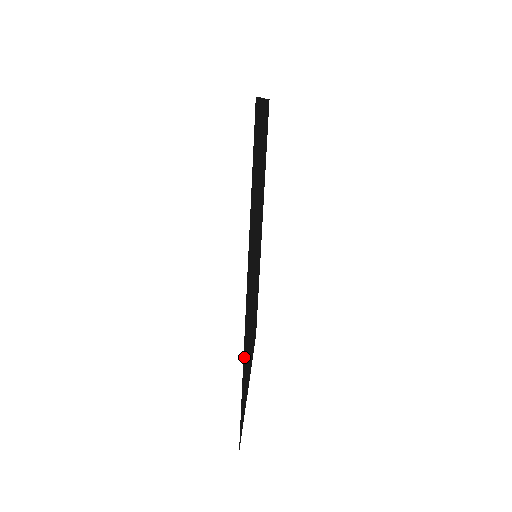
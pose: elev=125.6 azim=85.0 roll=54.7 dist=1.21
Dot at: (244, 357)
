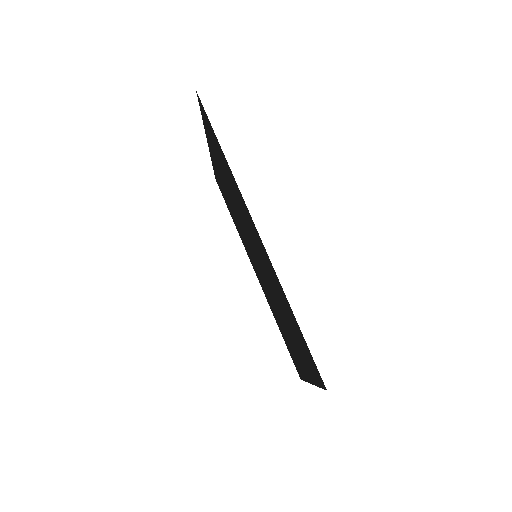
Dot at: (281, 290)
